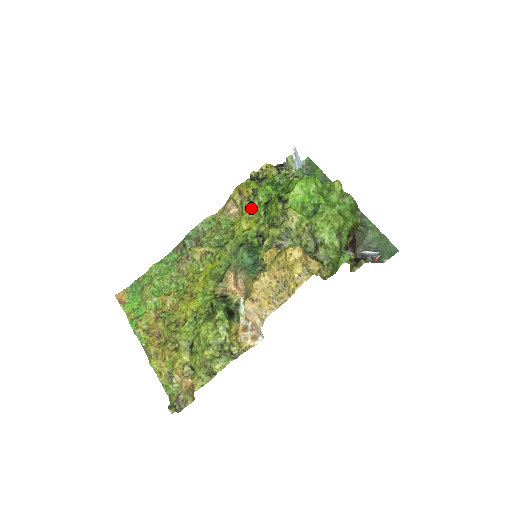
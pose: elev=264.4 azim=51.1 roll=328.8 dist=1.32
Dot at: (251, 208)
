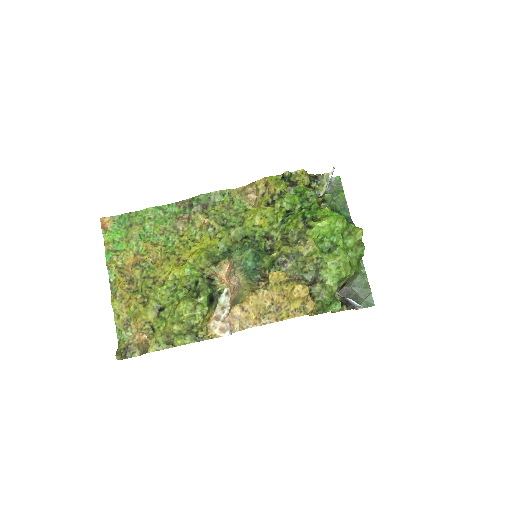
Dot at: (271, 207)
